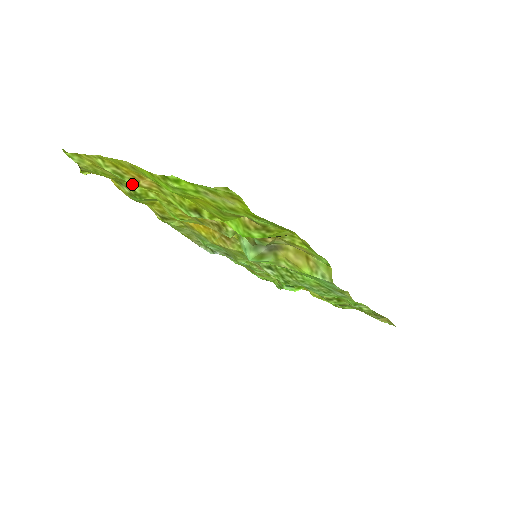
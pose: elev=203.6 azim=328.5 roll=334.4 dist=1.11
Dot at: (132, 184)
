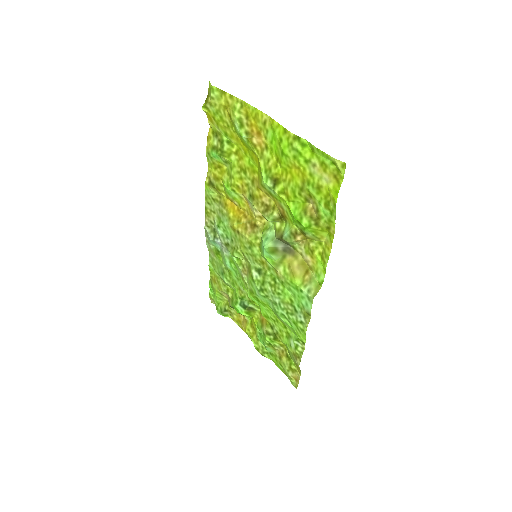
Dot at: (242, 136)
